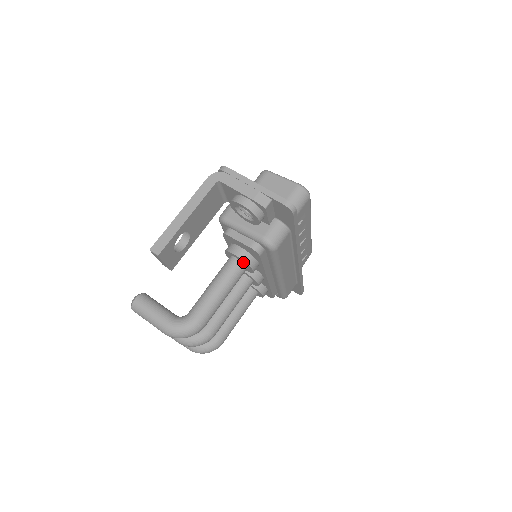
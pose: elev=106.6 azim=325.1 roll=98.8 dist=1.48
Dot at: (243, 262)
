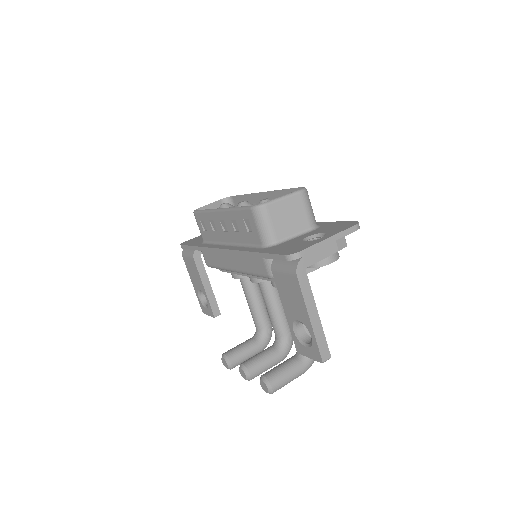
Dot at: occluded
